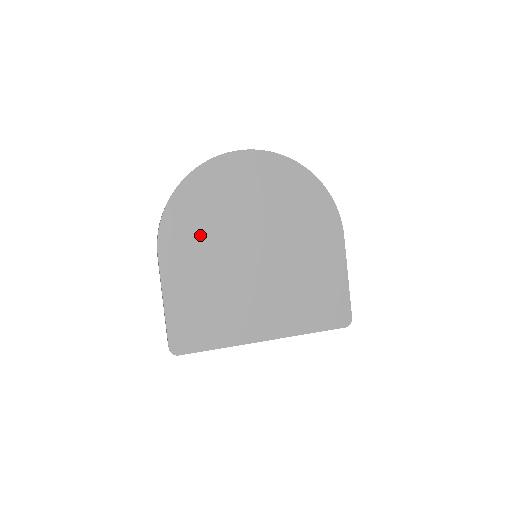
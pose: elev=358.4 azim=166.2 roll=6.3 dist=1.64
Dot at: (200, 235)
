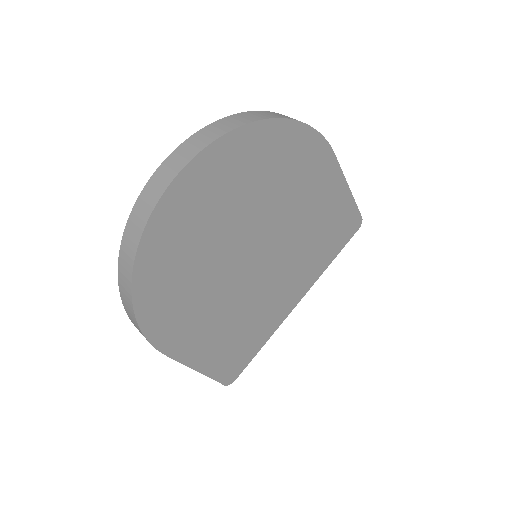
Dot at: (192, 300)
